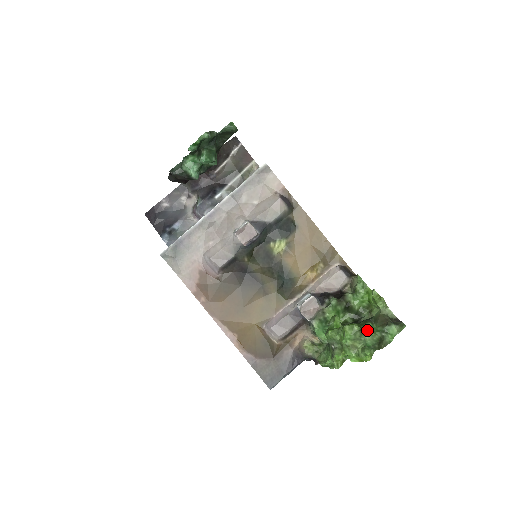
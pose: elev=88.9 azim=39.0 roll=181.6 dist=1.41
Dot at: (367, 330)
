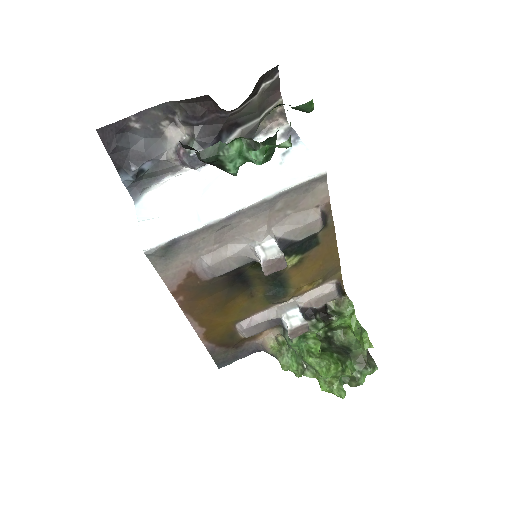
Dot at: (348, 371)
